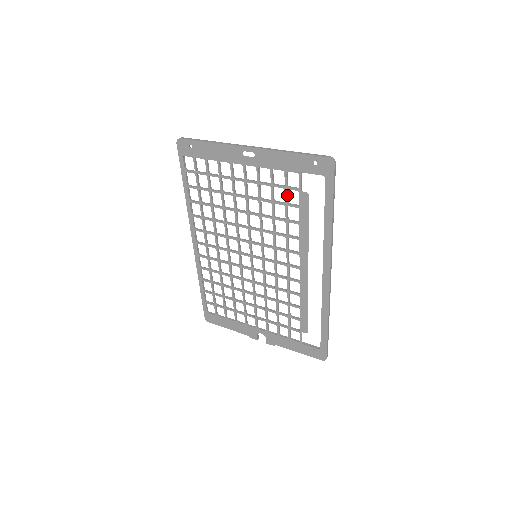
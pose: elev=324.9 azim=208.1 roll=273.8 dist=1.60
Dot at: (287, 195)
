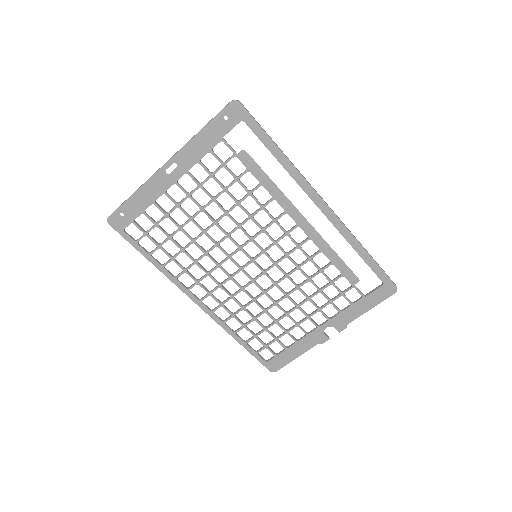
Dot at: (230, 171)
